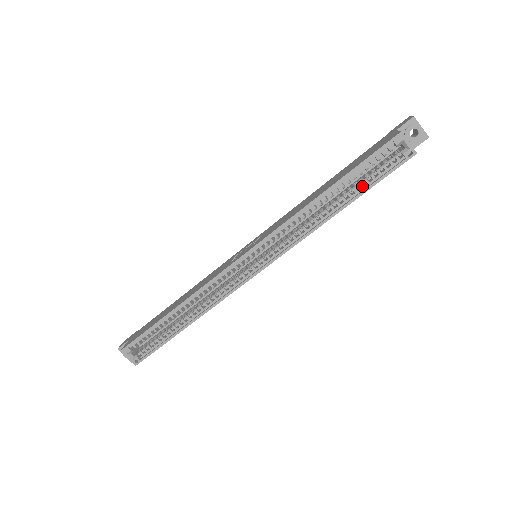
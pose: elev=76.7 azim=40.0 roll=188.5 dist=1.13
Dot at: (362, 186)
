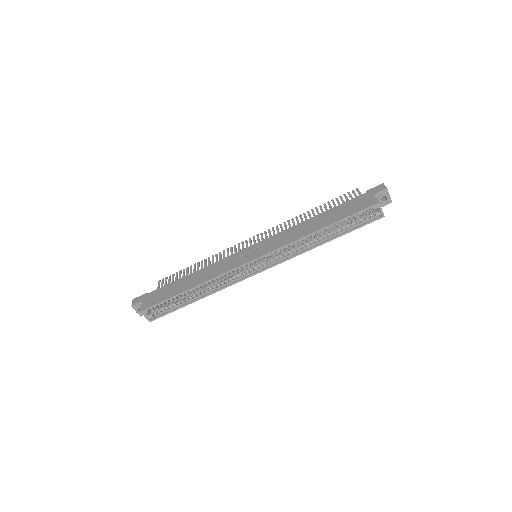
Dot at: (345, 229)
